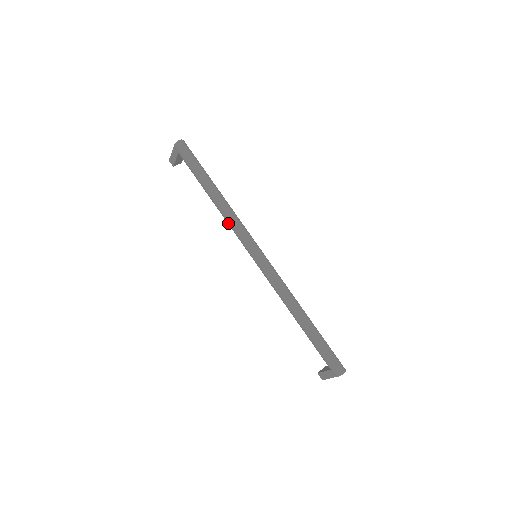
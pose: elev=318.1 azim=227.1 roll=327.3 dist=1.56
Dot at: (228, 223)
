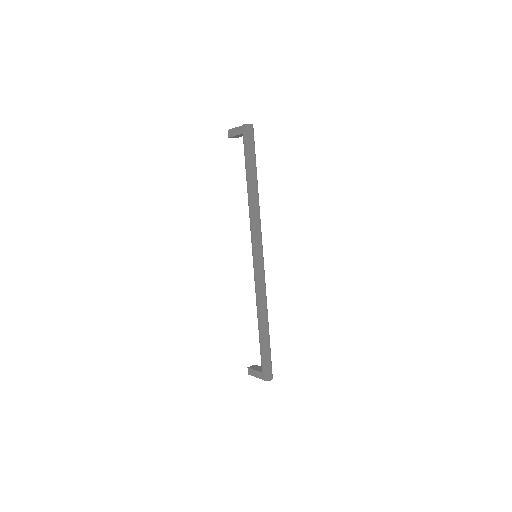
Dot at: (250, 218)
